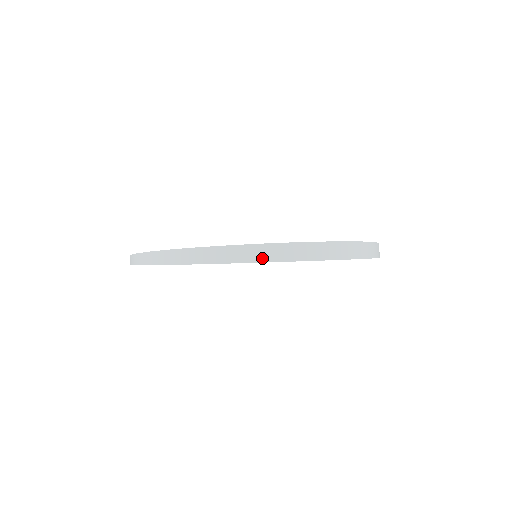
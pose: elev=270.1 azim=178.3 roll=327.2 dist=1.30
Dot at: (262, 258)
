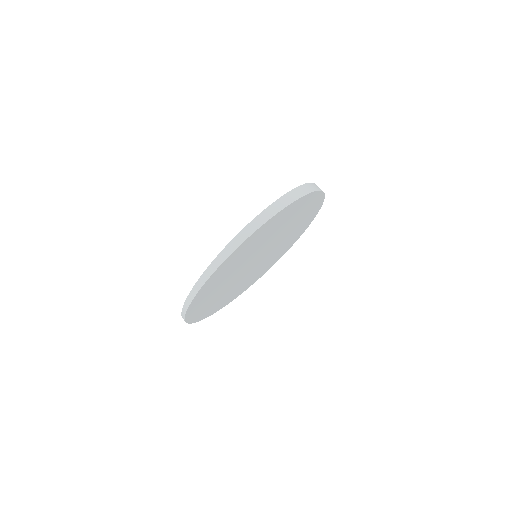
Dot at: (311, 190)
